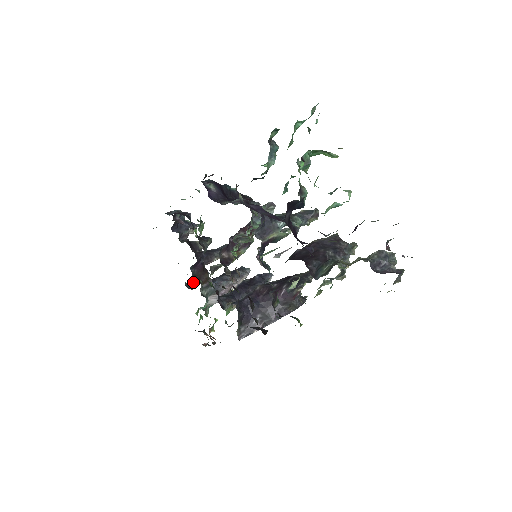
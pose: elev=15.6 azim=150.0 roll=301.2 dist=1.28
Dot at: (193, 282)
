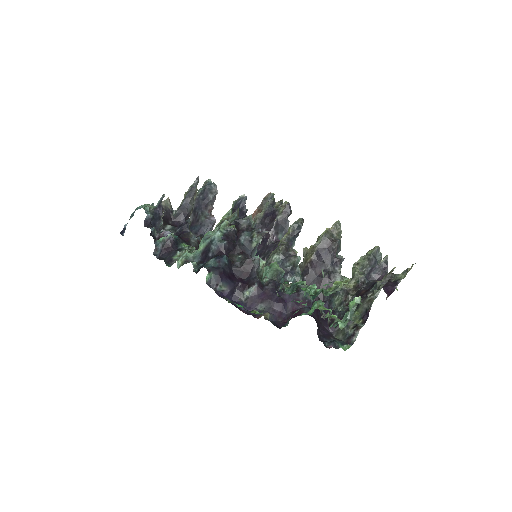
Dot at: occluded
